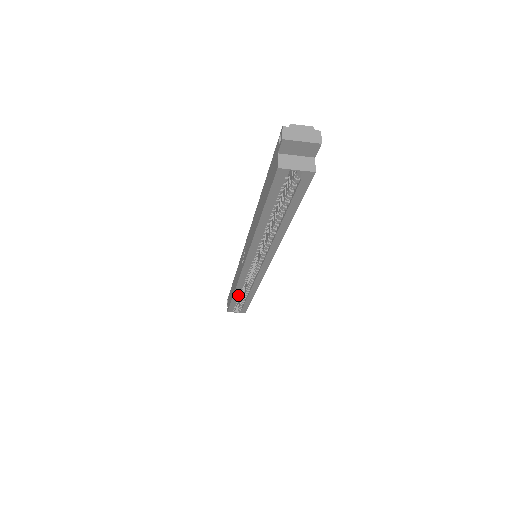
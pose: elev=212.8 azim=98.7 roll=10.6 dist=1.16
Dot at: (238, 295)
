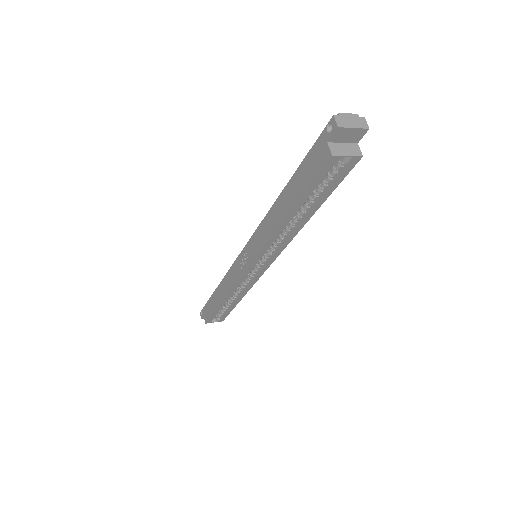
Dot at: occluded
